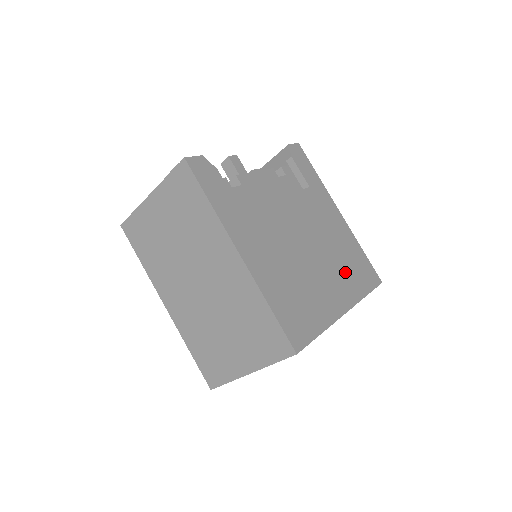
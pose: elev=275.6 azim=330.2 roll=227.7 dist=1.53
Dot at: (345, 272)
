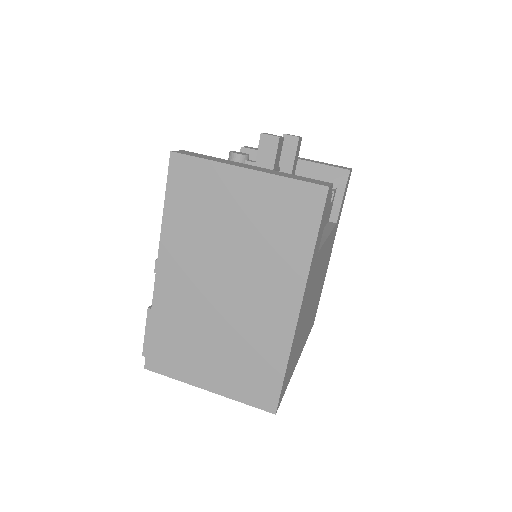
Dot at: occluded
